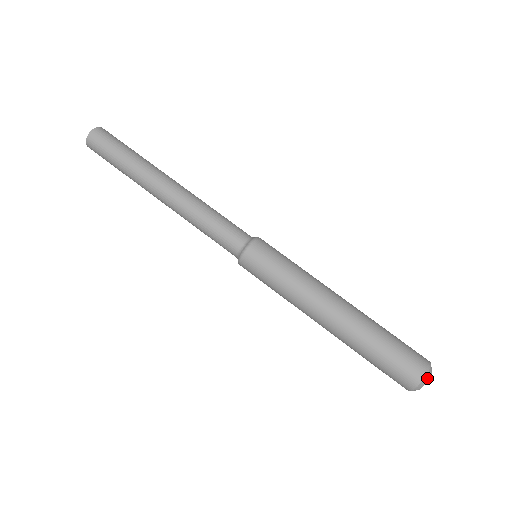
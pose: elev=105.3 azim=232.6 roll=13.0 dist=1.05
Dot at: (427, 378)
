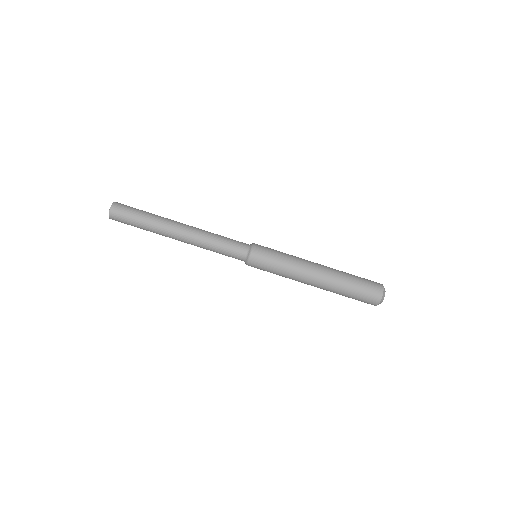
Dot at: (383, 298)
